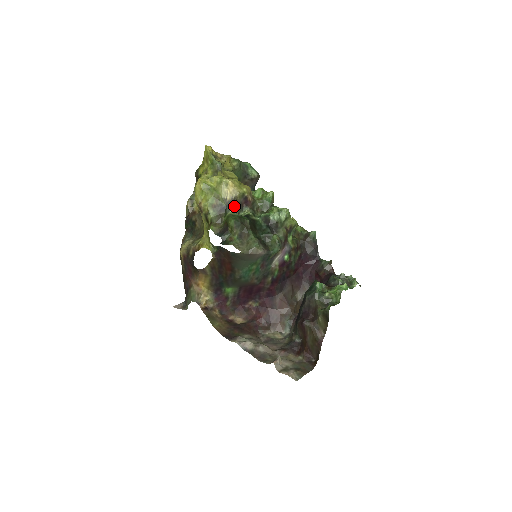
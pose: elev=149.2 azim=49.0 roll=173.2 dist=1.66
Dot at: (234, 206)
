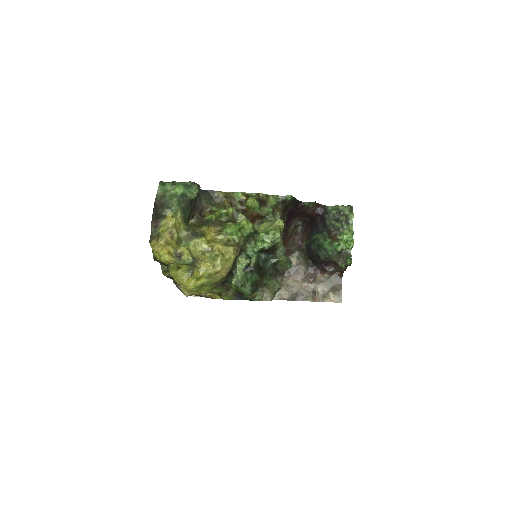
Dot at: (232, 272)
